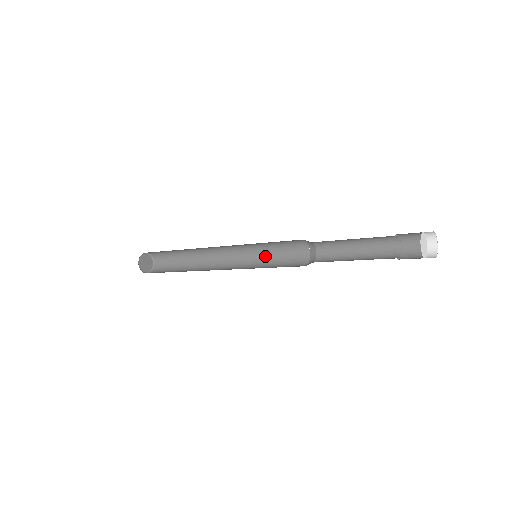
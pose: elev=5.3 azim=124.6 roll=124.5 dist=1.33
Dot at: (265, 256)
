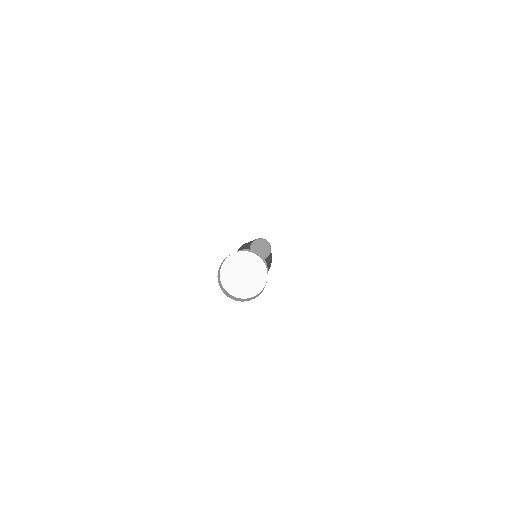
Dot at: (270, 262)
